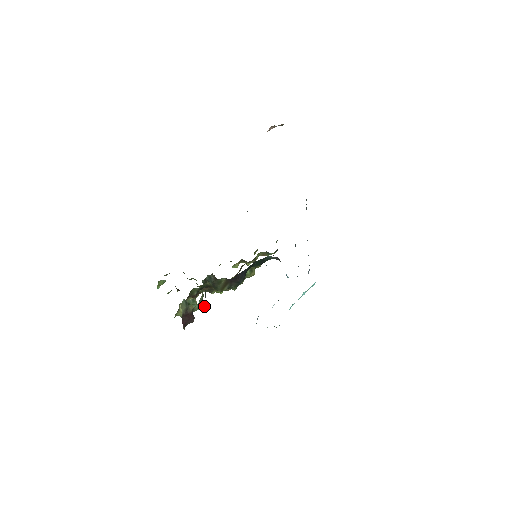
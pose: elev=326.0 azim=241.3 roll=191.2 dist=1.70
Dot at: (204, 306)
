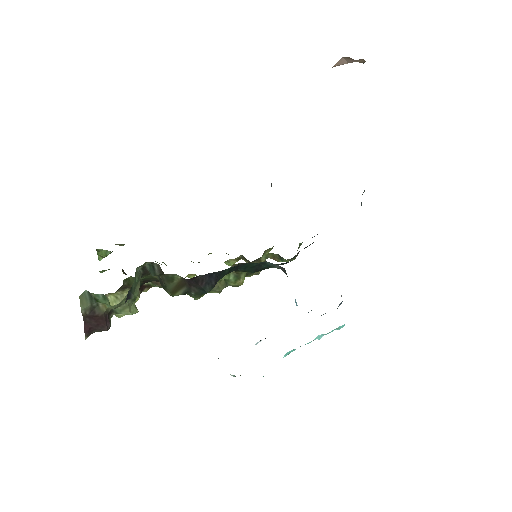
Dot at: (136, 310)
